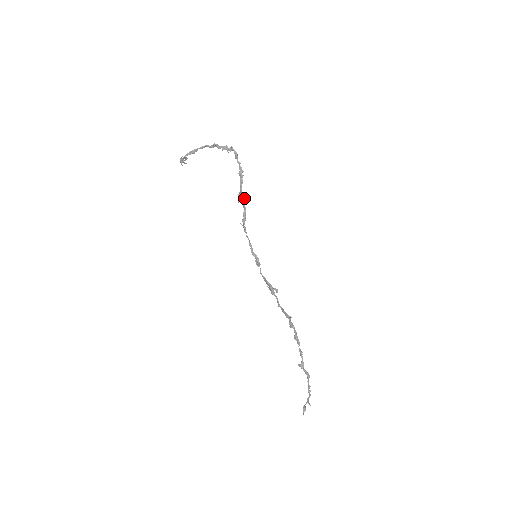
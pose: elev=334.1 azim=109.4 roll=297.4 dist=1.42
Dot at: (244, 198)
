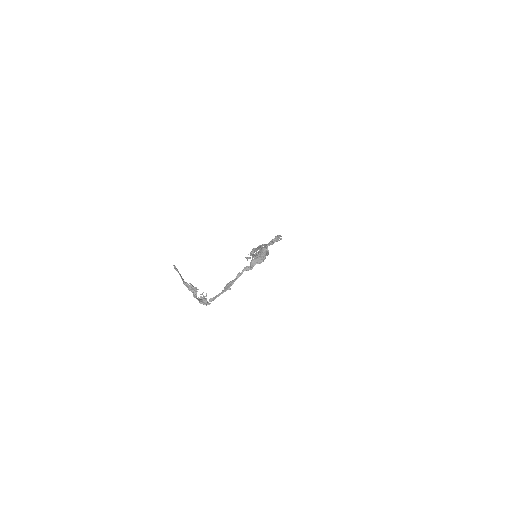
Dot at: (263, 244)
